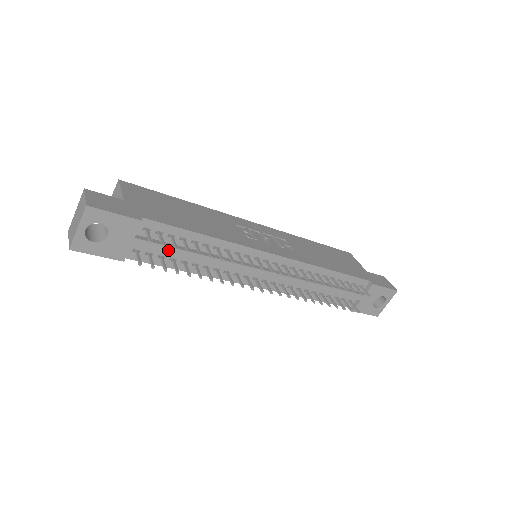
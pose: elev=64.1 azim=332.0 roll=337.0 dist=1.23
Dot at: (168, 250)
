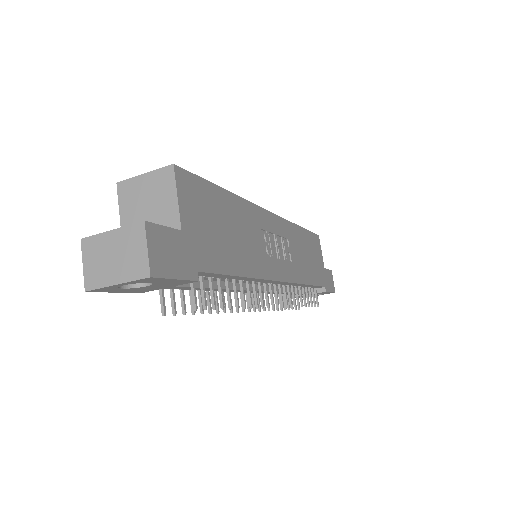
Dot at: (197, 288)
